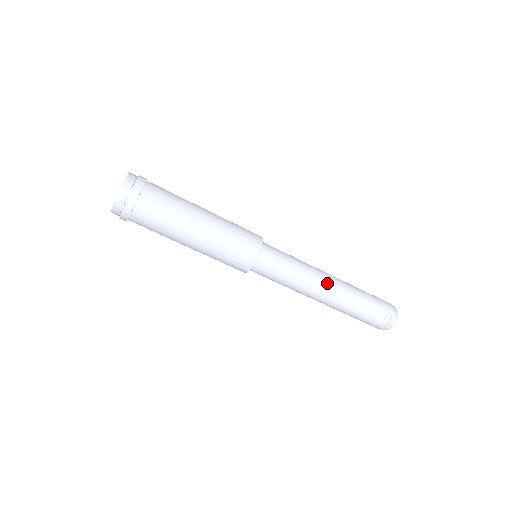
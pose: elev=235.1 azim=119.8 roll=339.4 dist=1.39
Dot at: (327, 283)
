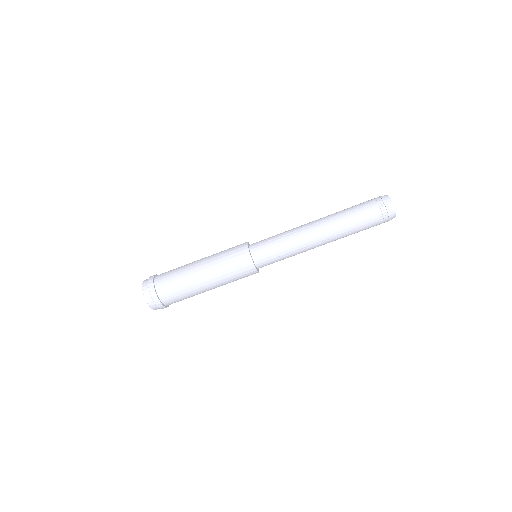
Dot at: (316, 235)
